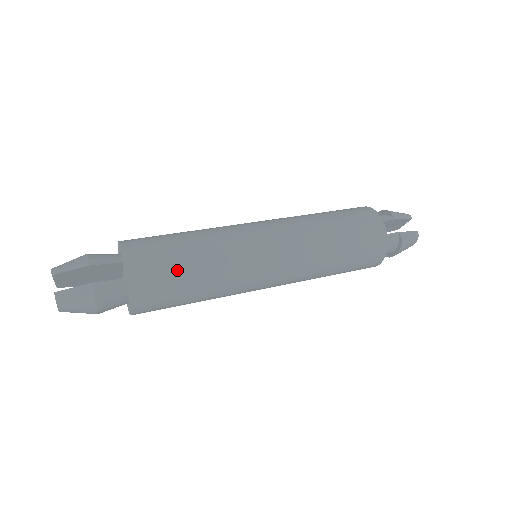
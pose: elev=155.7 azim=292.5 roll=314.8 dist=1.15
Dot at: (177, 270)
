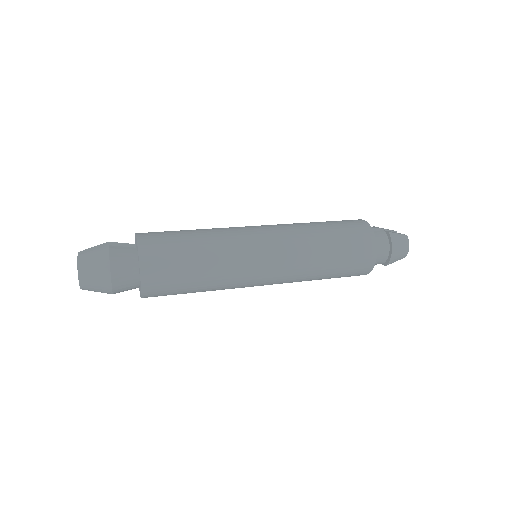
Dot at: (179, 236)
